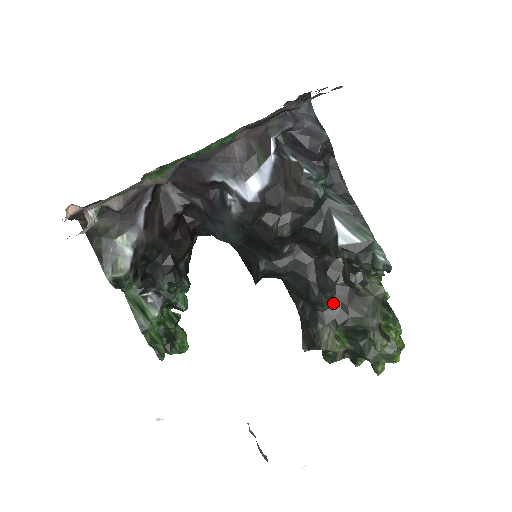
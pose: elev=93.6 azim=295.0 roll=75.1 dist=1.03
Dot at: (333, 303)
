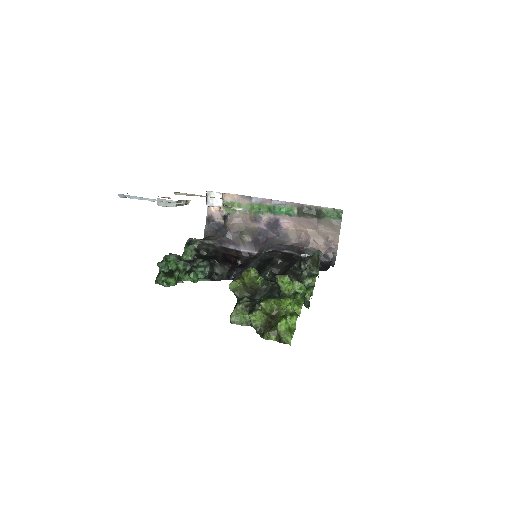
Dot at: occluded
